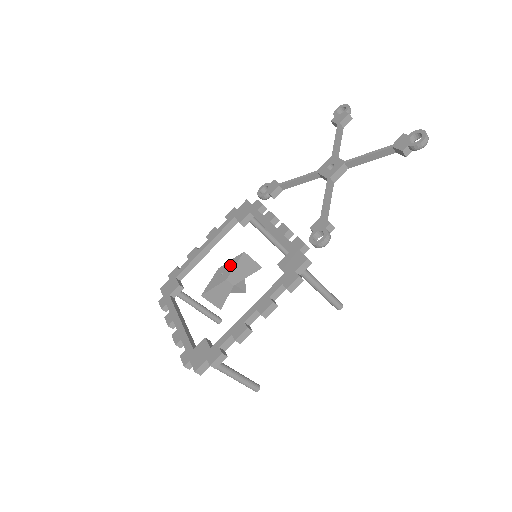
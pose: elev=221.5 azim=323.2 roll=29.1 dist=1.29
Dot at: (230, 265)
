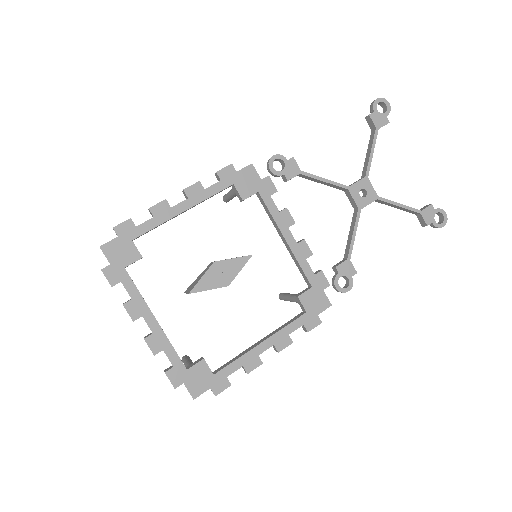
Dot at: (233, 266)
